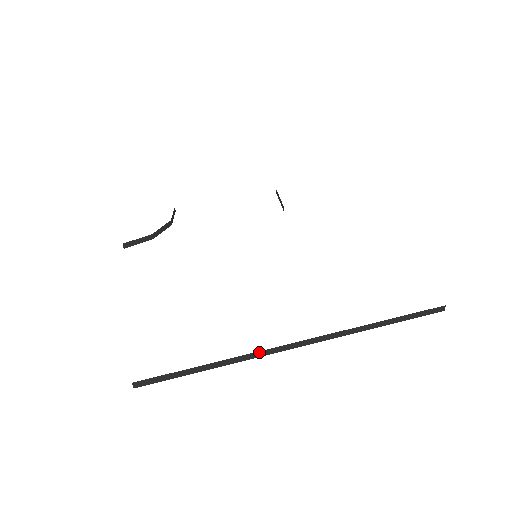
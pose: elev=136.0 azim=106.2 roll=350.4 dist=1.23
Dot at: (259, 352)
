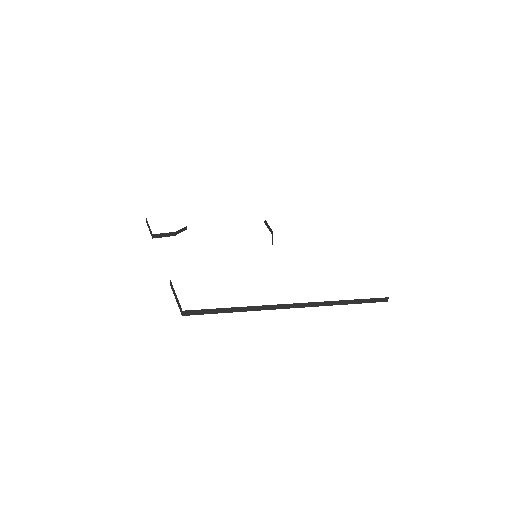
Dot at: (268, 306)
